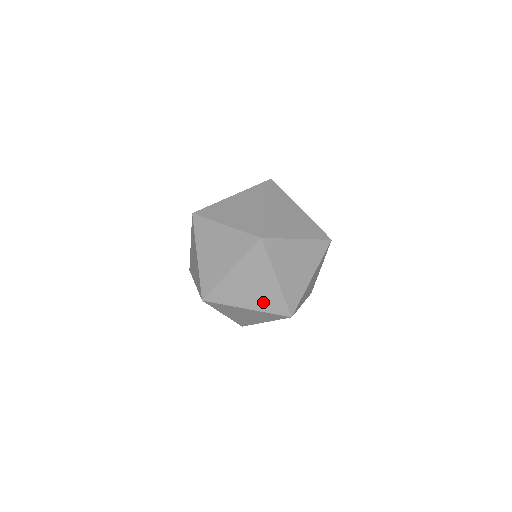
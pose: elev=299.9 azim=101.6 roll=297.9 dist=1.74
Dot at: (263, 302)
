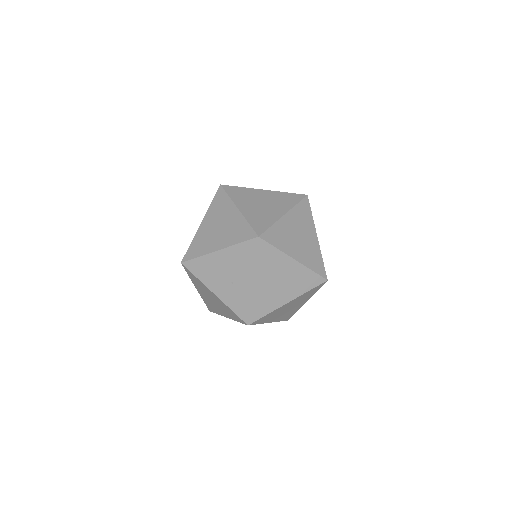
Dot at: occluded
